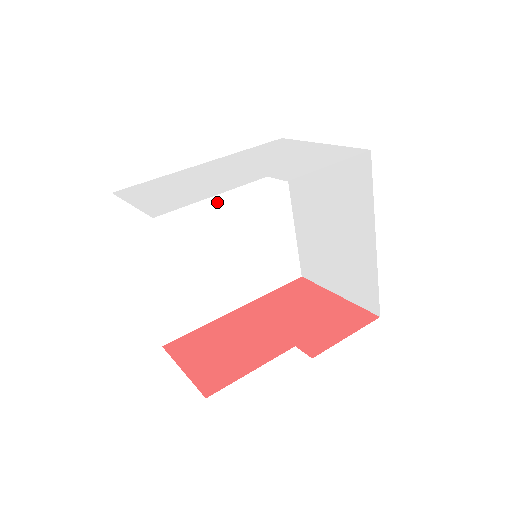
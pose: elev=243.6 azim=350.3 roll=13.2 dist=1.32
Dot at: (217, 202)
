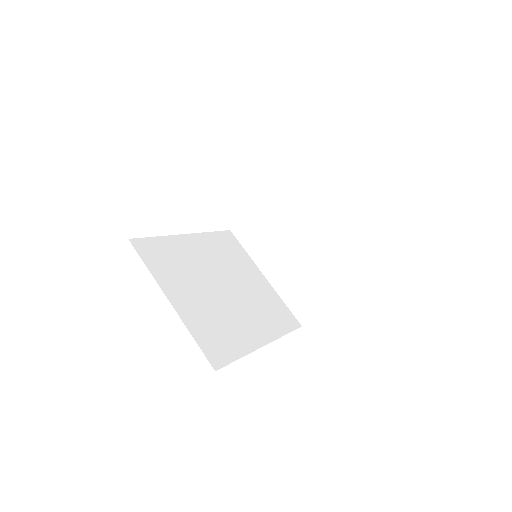
Dot at: (206, 259)
